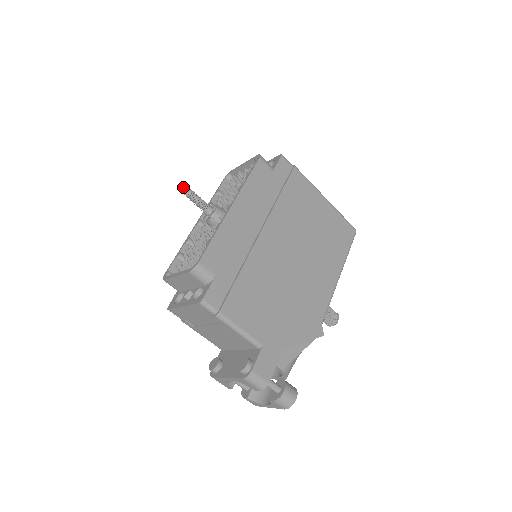
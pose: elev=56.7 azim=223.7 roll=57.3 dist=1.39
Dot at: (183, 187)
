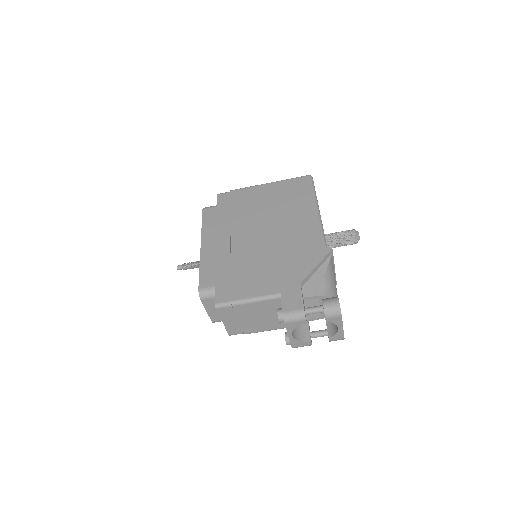
Dot at: (178, 267)
